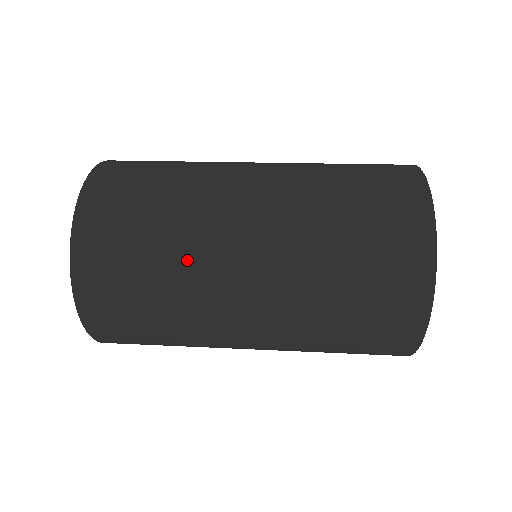
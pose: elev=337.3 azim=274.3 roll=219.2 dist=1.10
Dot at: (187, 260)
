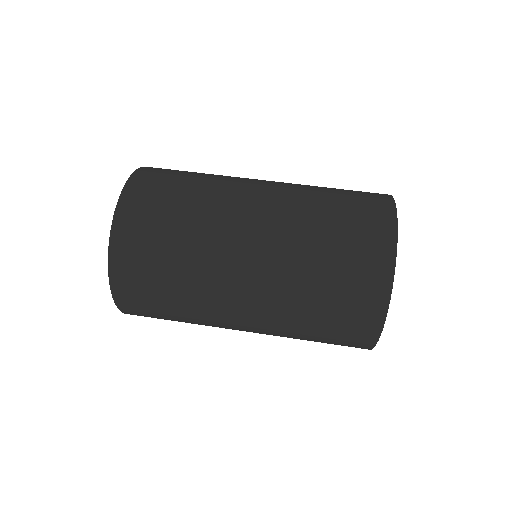
Dot at: (199, 315)
